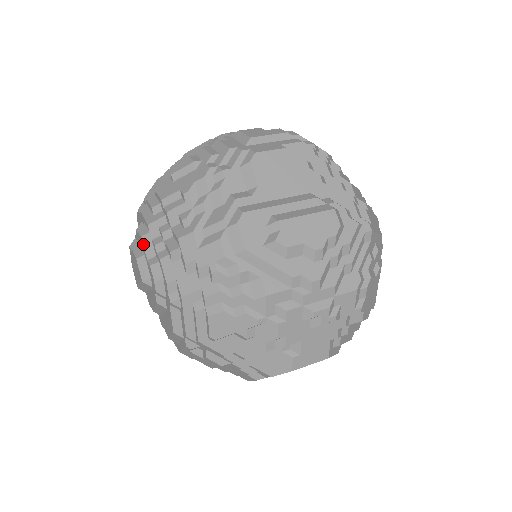
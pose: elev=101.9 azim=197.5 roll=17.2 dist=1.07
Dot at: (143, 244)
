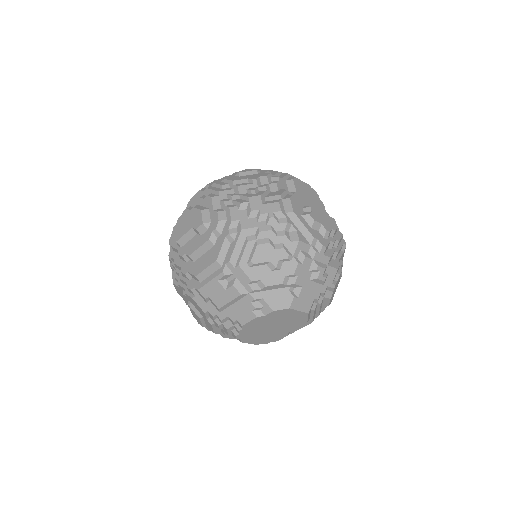
Dot at: (212, 201)
